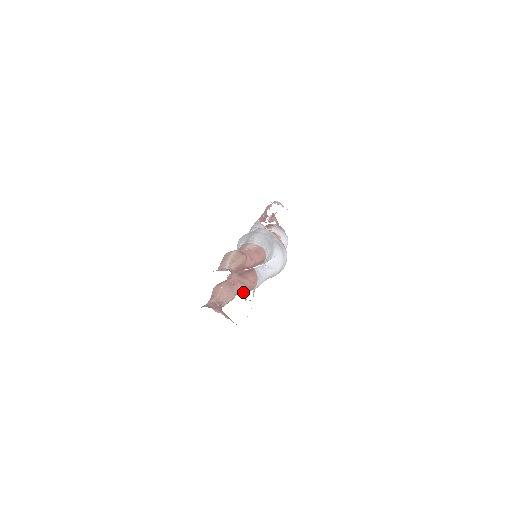
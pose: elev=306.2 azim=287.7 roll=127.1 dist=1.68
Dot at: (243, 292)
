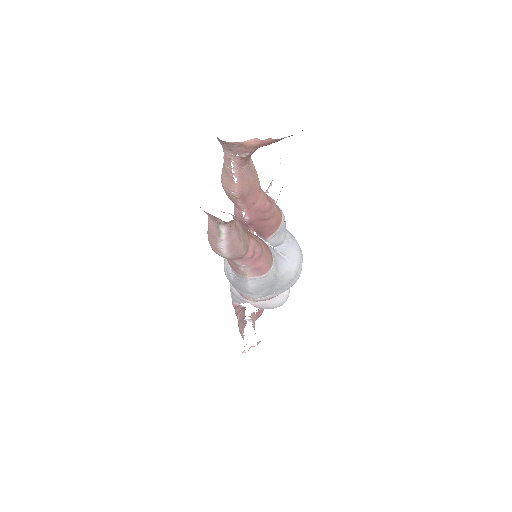
Dot at: (254, 264)
